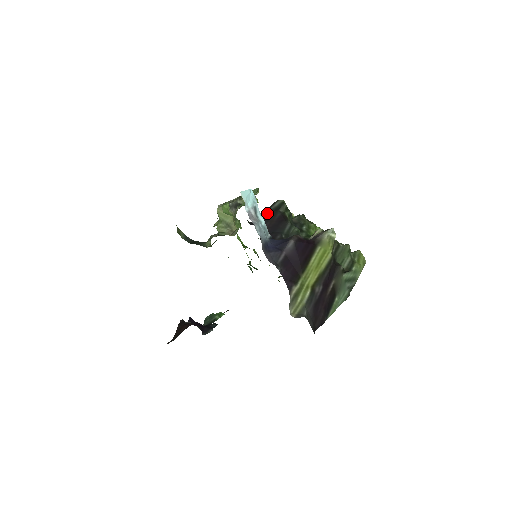
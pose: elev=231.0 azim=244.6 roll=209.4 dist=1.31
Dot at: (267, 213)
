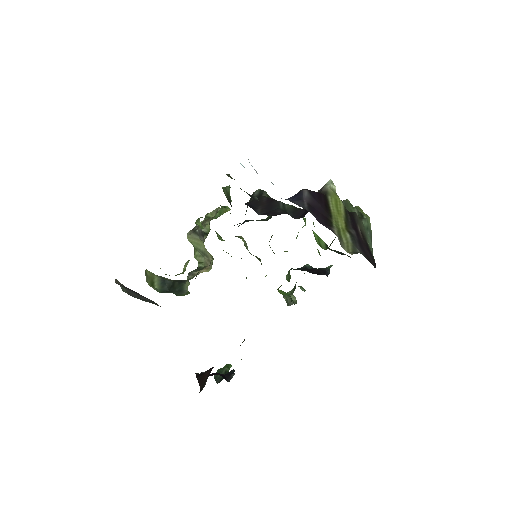
Dot at: (253, 201)
